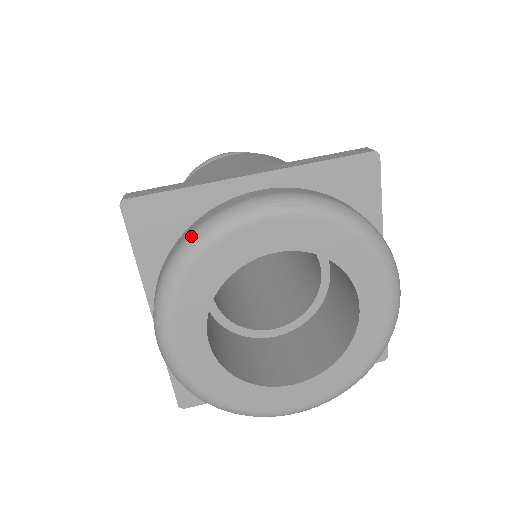
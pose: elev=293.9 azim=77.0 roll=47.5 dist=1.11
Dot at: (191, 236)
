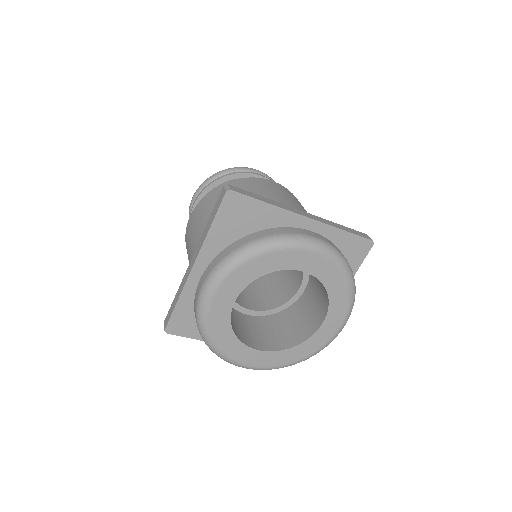
Dot at: occluded
